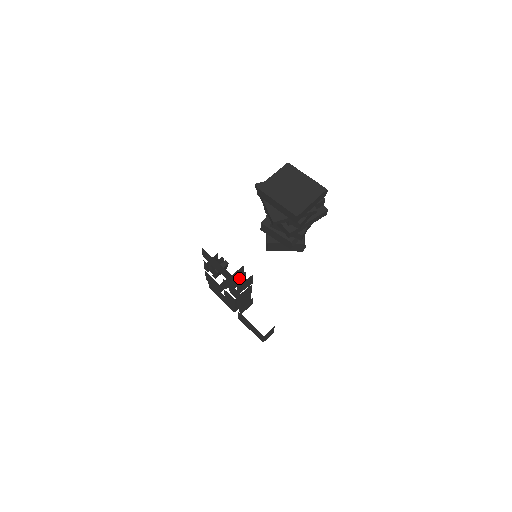
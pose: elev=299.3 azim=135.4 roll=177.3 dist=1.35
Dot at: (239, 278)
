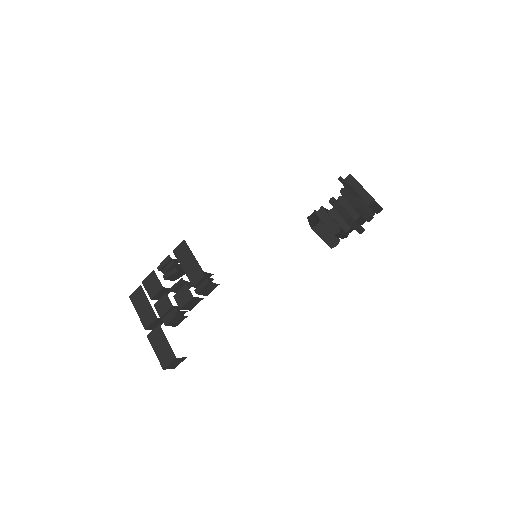
Dot at: occluded
